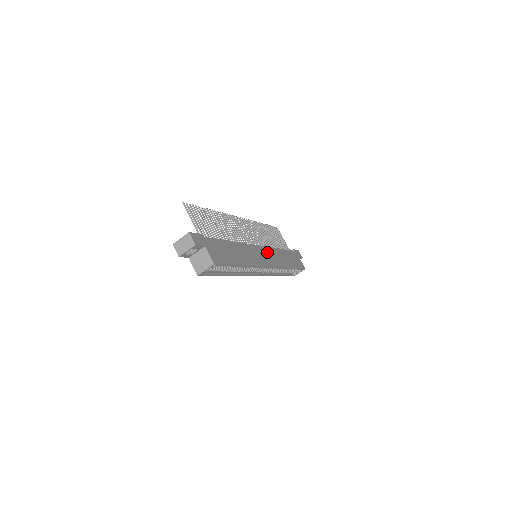
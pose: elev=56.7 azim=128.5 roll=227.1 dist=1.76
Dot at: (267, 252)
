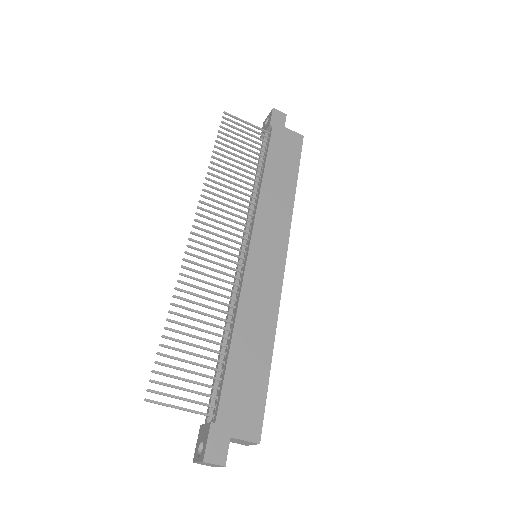
Dot at: (263, 232)
